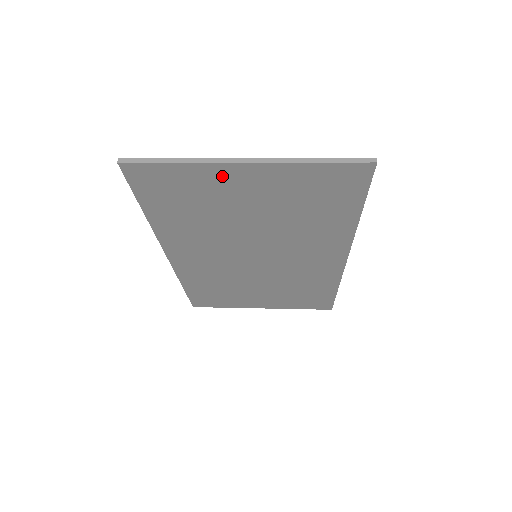
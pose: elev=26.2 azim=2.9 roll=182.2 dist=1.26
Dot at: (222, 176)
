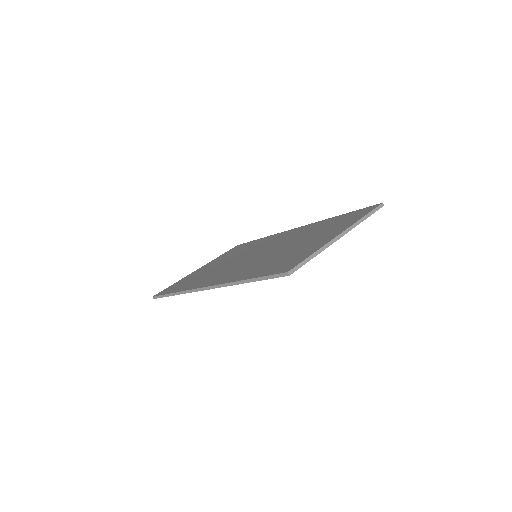
Dot at: occluded
